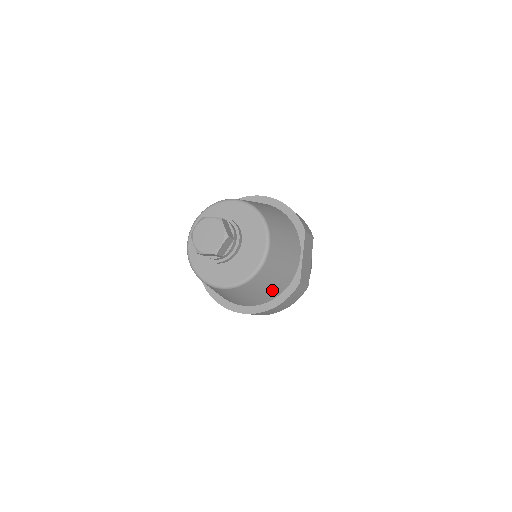
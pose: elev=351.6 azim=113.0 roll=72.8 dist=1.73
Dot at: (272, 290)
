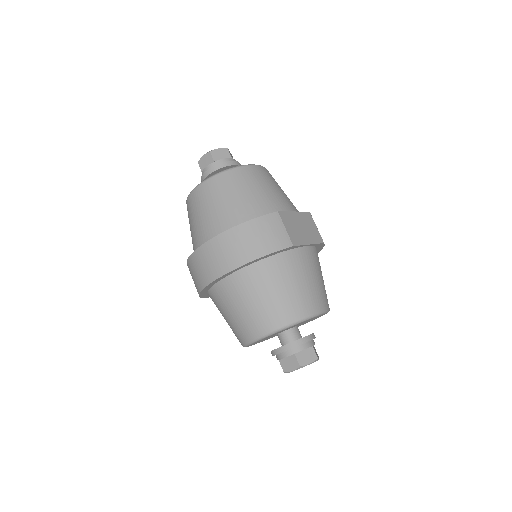
Dot at: (244, 207)
